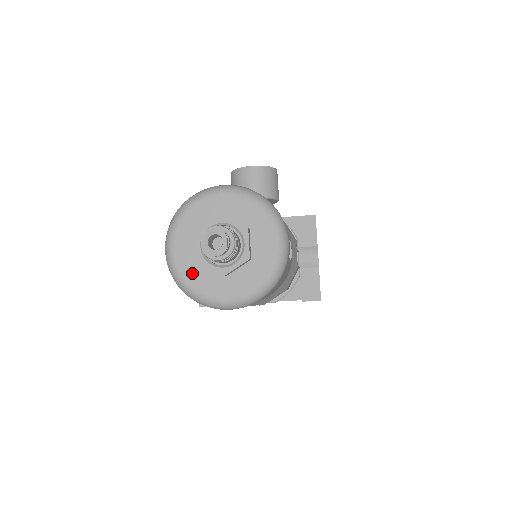
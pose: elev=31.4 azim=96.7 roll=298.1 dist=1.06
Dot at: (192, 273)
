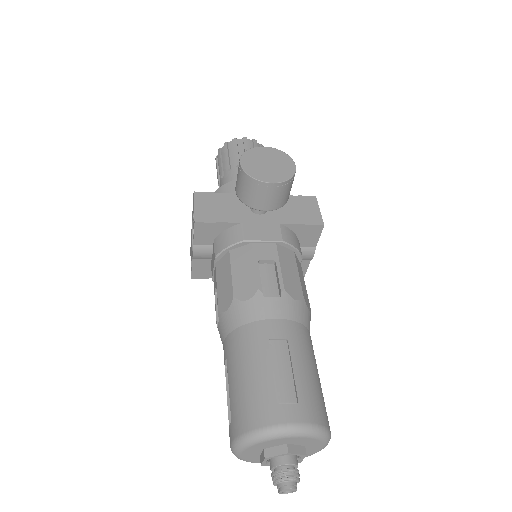
Dot at: (253, 459)
